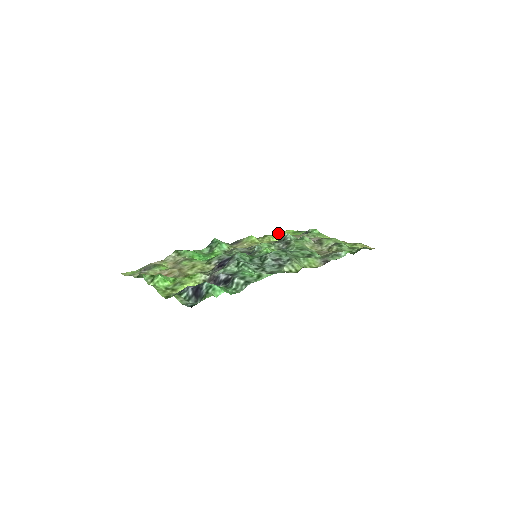
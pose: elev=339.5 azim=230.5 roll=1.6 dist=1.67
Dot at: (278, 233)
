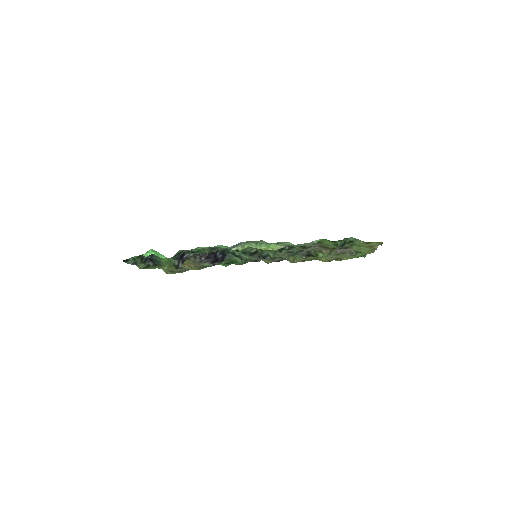
Dot at: occluded
